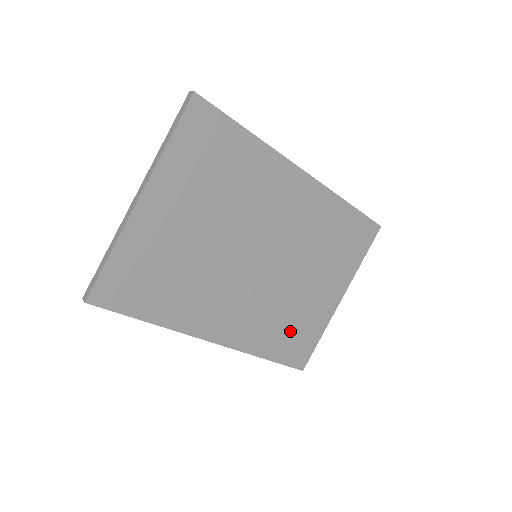
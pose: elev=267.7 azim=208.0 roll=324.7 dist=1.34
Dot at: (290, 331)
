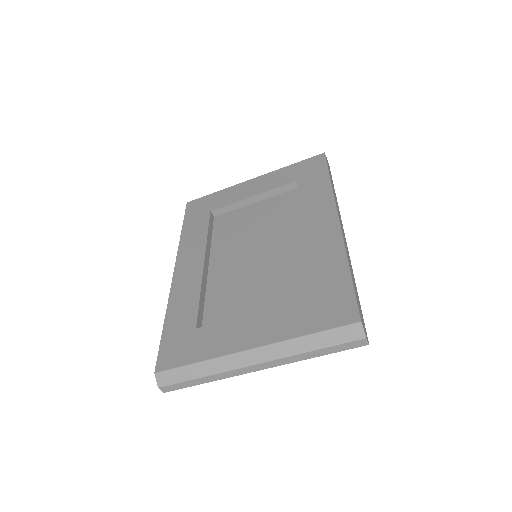
Dot at: occluded
